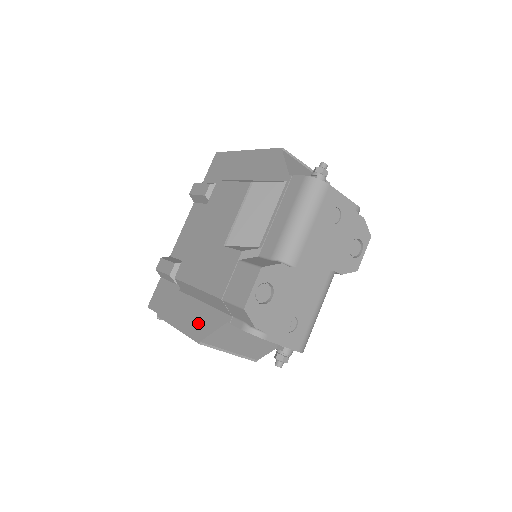
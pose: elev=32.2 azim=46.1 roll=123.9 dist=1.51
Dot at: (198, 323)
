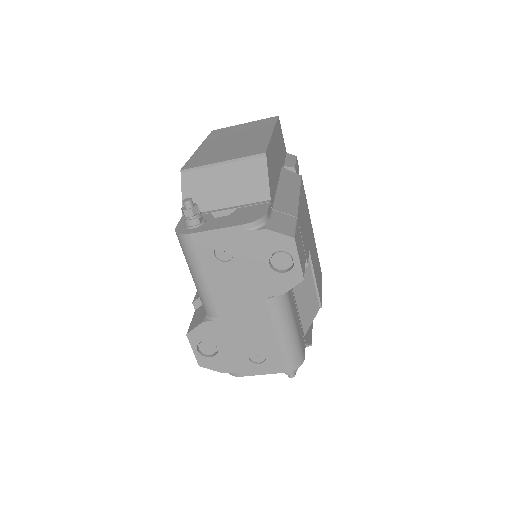
Dot at: occluded
